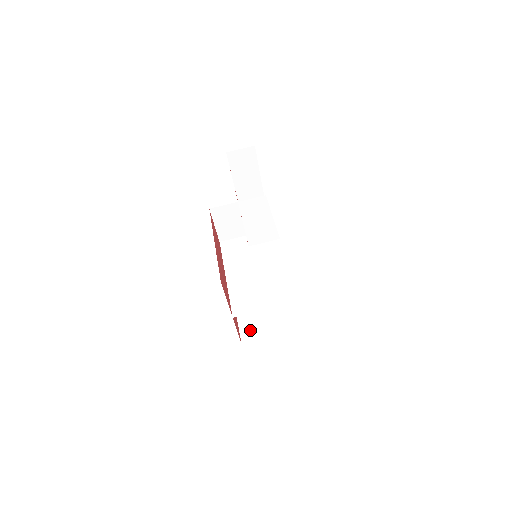
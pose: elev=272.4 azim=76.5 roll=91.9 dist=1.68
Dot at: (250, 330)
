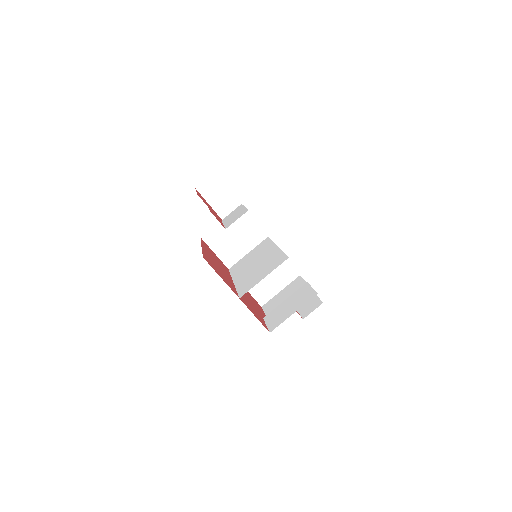
Dot at: (276, 320)
